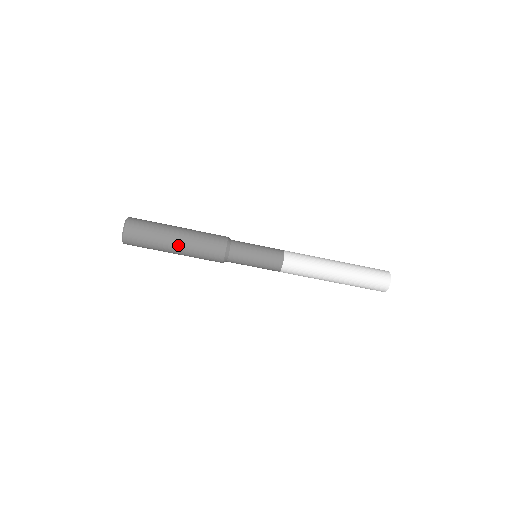
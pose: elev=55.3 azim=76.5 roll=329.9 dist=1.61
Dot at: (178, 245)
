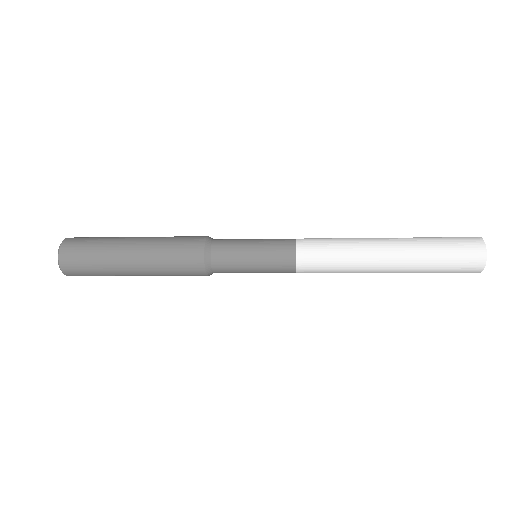
Dot at: occluded
